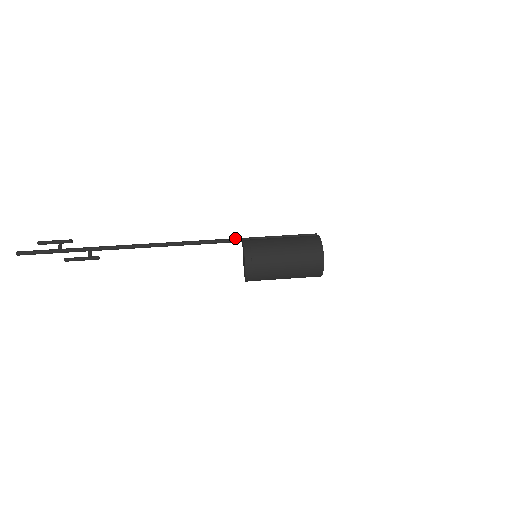
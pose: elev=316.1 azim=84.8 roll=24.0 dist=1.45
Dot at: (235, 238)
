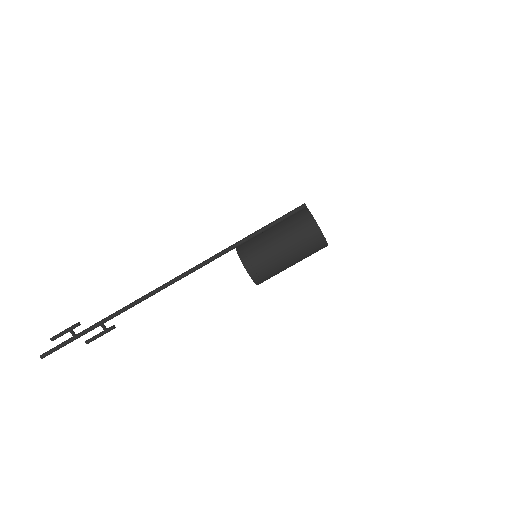
Dot at: (227, 249)
